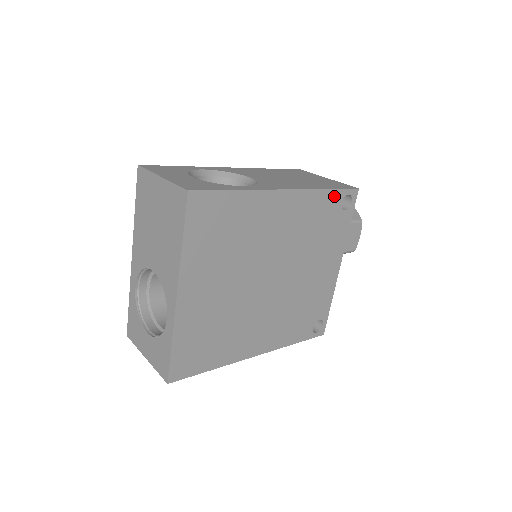
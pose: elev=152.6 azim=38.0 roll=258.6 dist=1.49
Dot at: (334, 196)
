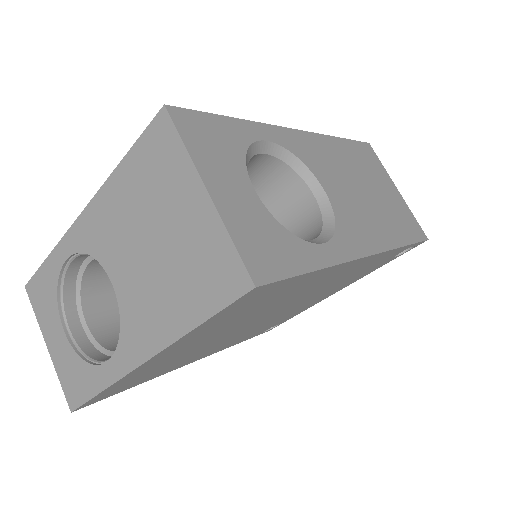
Dot at: (402, 249)
